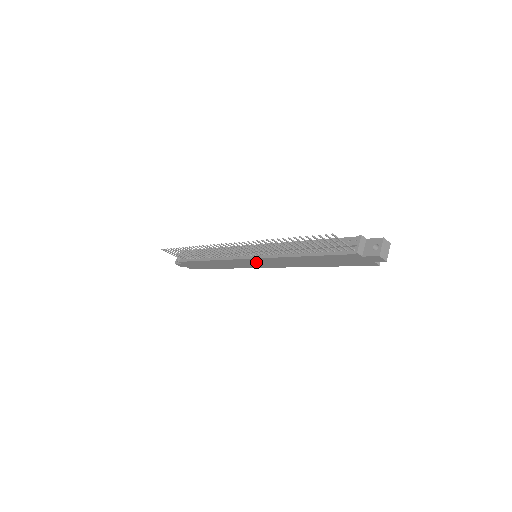
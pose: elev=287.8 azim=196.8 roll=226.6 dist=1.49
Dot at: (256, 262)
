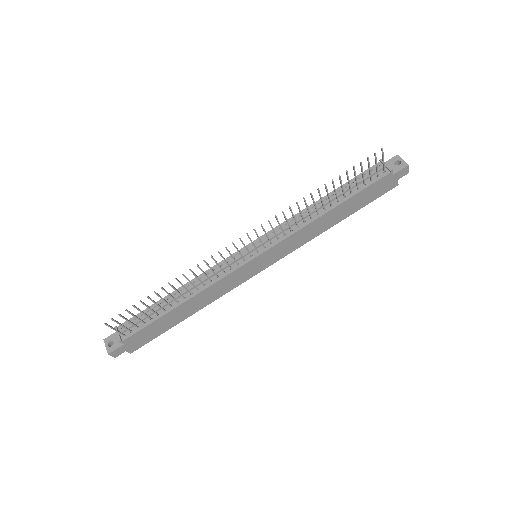
Dot at: (263, 260)
